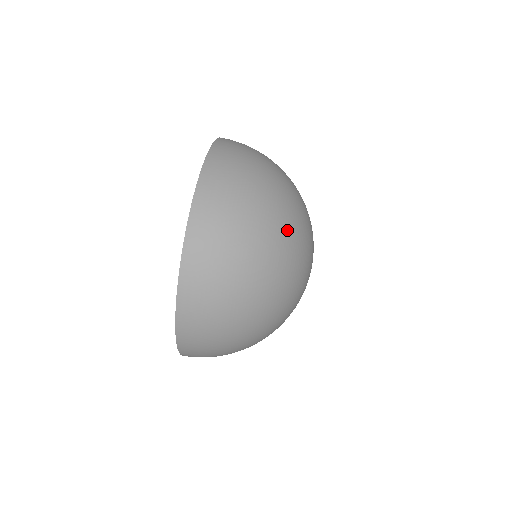
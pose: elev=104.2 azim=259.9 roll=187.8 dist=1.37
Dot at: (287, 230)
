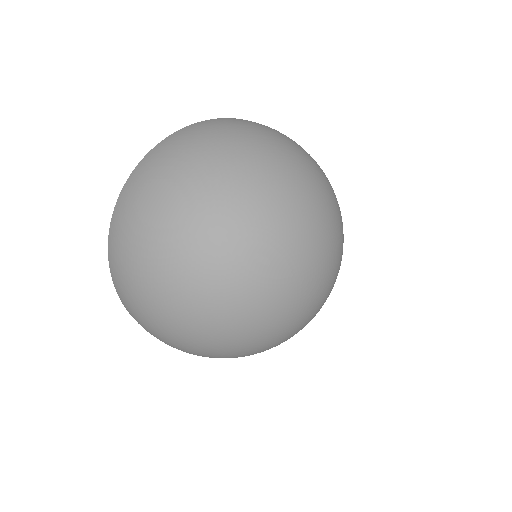
Dot at: (336, 205)
